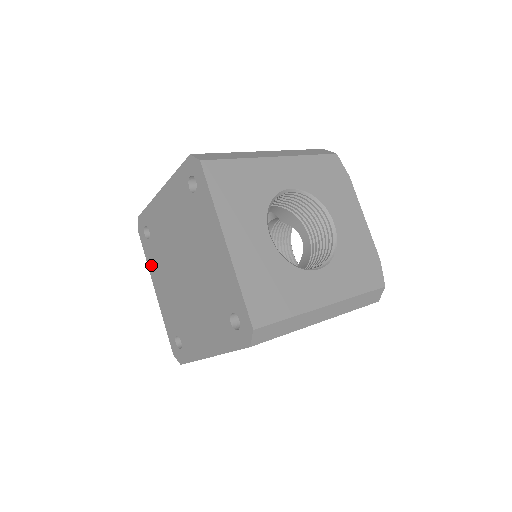
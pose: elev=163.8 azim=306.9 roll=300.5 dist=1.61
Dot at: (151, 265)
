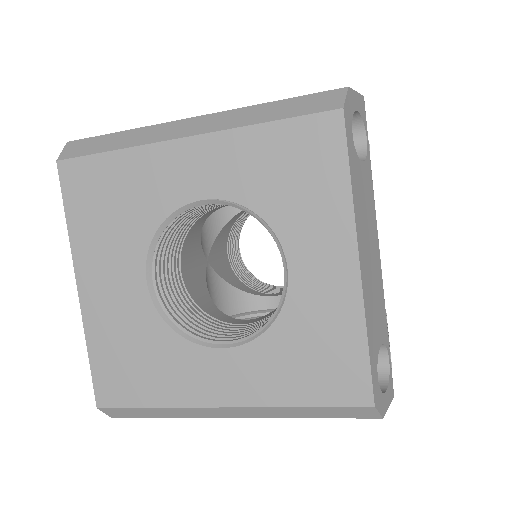
Dot at: occluded
